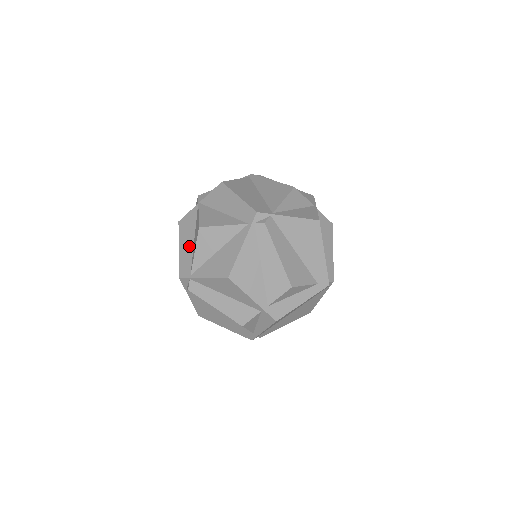
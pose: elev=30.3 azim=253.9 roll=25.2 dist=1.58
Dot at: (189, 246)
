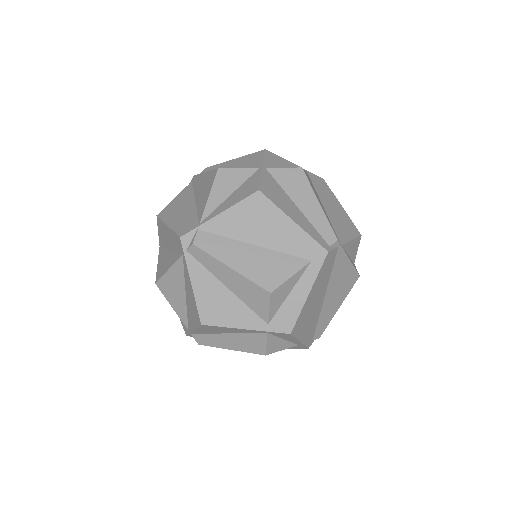
Dot at: occluded
